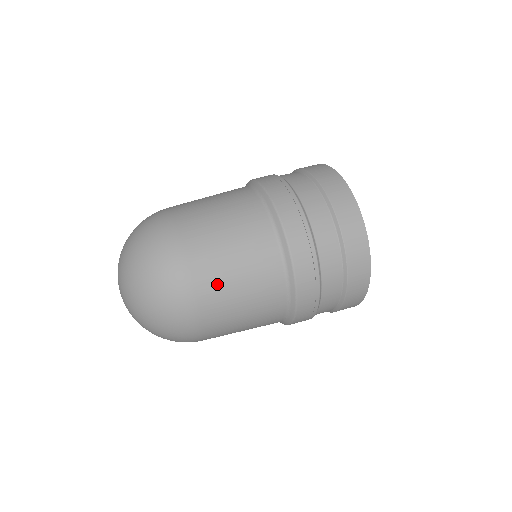
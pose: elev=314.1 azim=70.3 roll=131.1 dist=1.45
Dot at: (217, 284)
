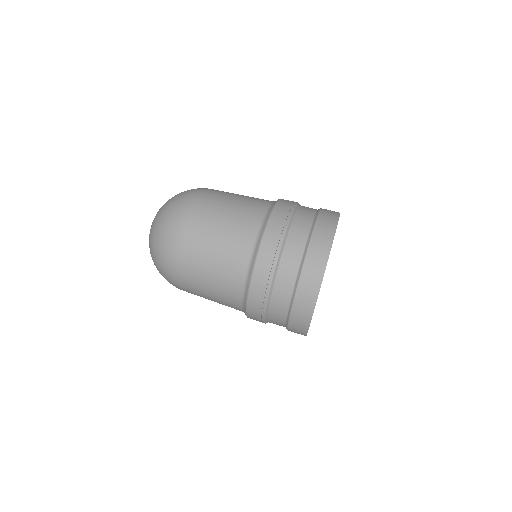
Dot at: (195, 269)
